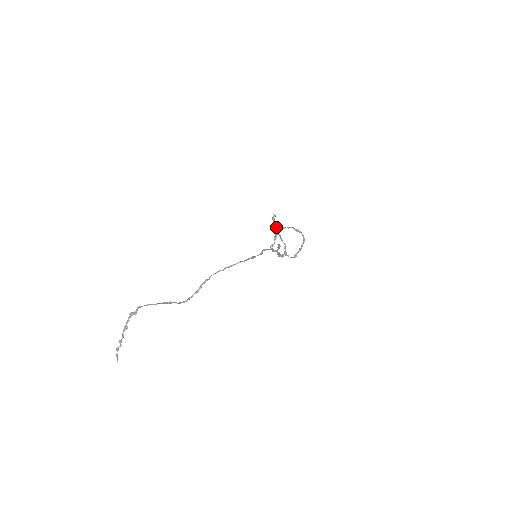
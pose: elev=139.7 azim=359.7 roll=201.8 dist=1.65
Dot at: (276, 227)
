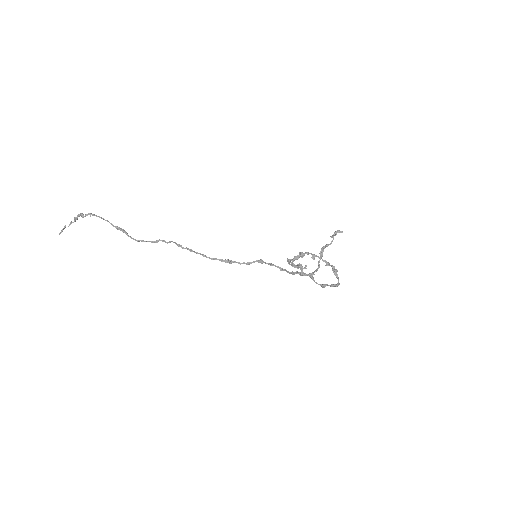
Dot at: (328, 244)
